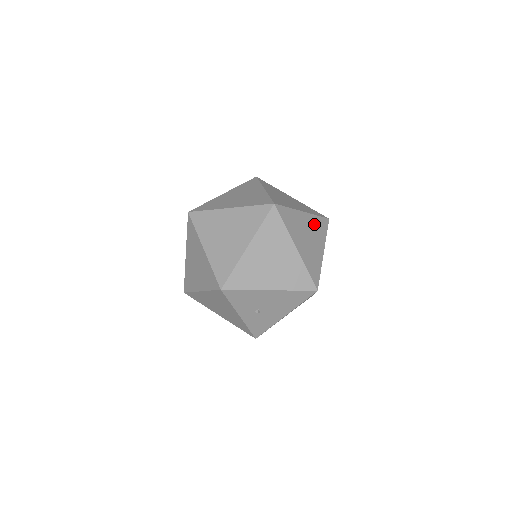
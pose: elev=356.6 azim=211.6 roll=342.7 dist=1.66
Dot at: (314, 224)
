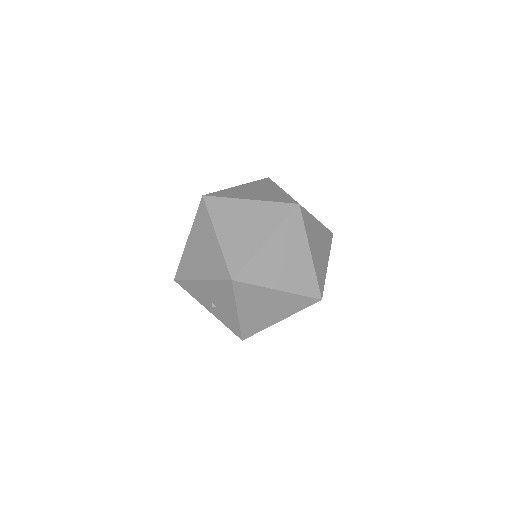
Dot at: (263, 211)
